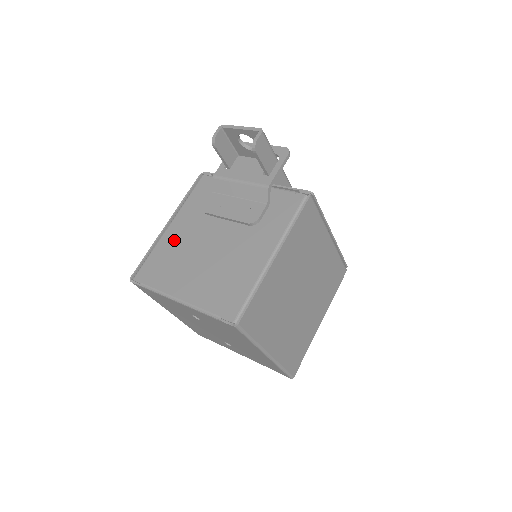
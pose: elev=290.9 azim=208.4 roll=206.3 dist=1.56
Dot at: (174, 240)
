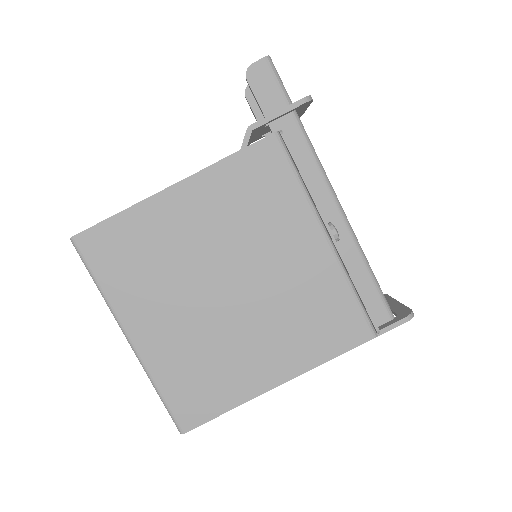
Dot at: occluded
